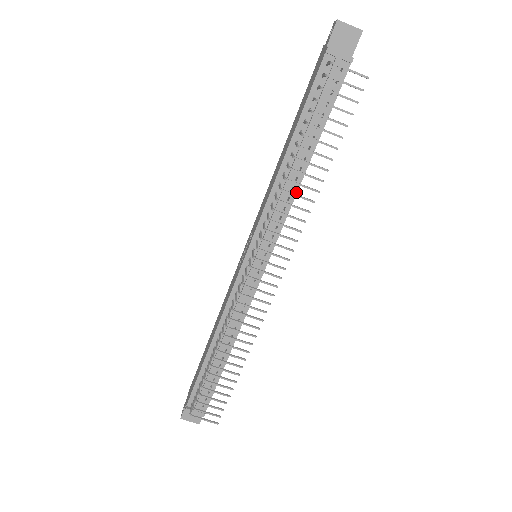
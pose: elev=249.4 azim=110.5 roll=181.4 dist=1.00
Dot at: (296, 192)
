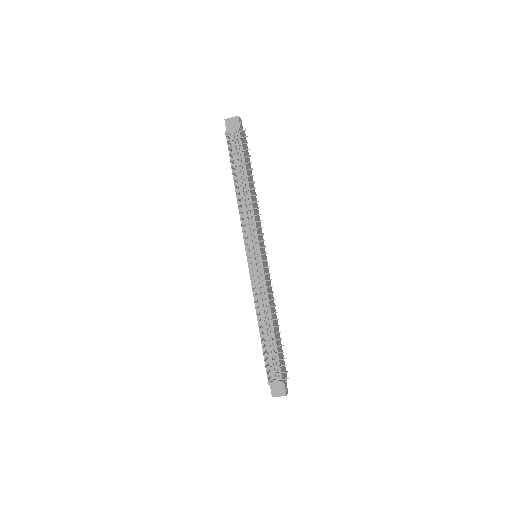
Dot at: (252, 205)
